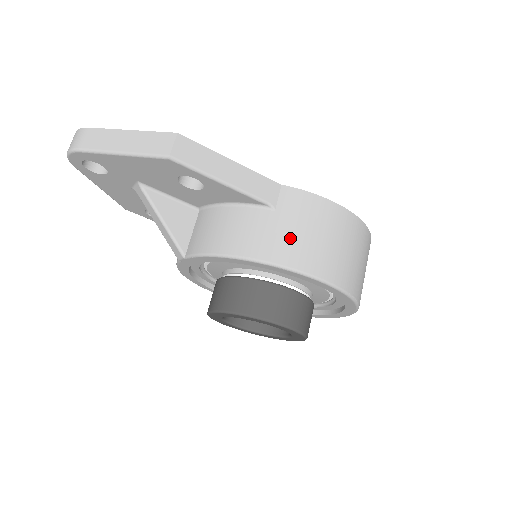
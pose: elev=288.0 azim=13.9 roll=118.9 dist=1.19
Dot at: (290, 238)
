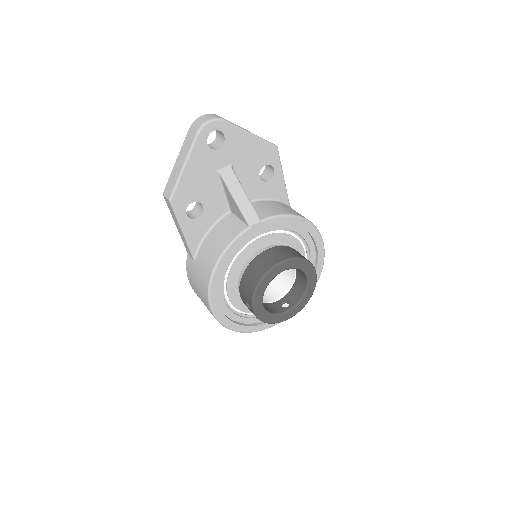
Dot at: occluded
